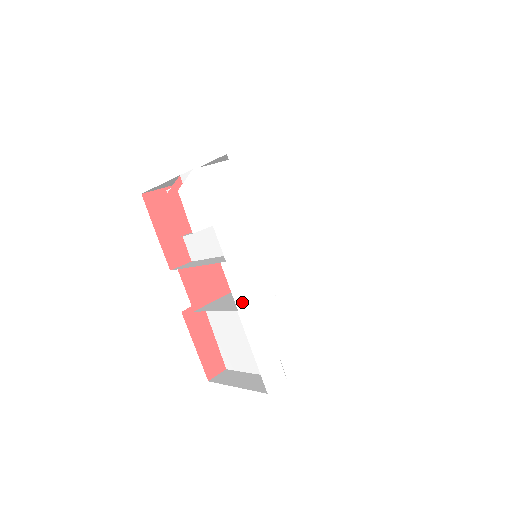
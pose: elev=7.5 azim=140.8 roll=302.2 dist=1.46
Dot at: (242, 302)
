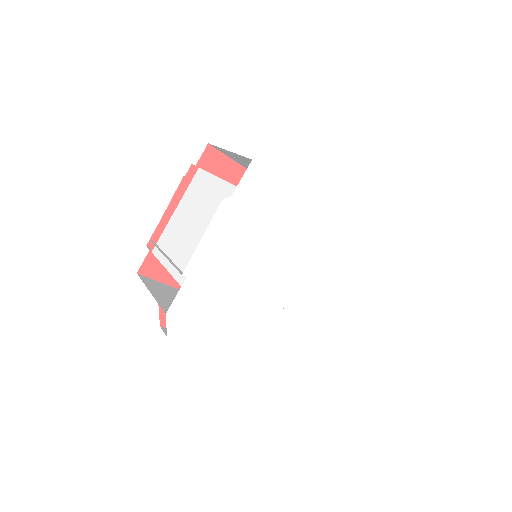
Dot at: (261, 335)
